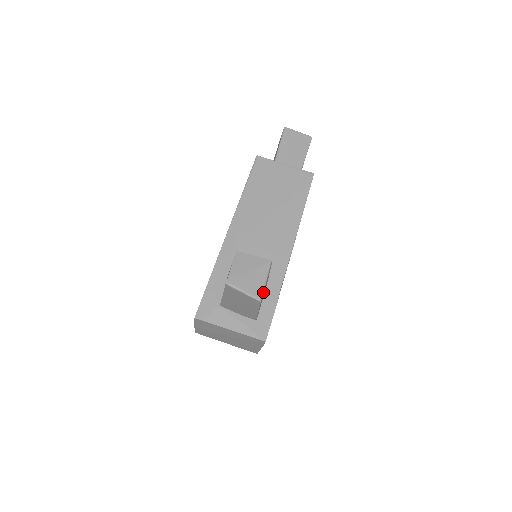
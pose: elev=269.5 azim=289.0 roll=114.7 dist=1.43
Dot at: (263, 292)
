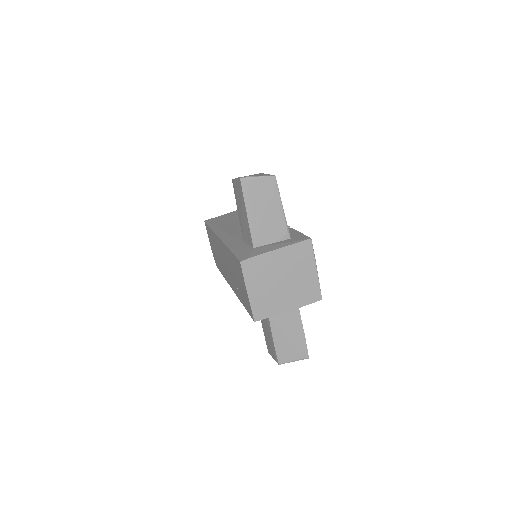
Dot at: occluded
